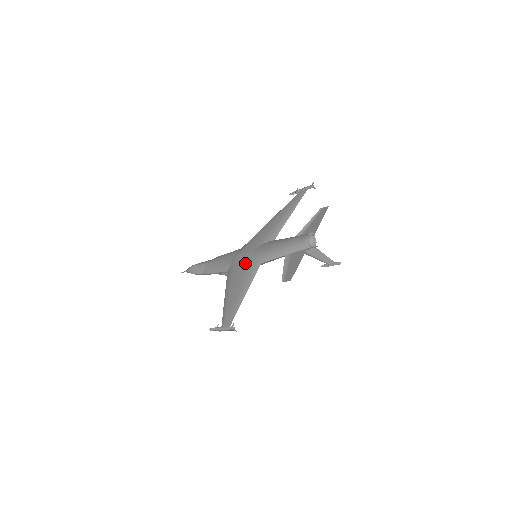
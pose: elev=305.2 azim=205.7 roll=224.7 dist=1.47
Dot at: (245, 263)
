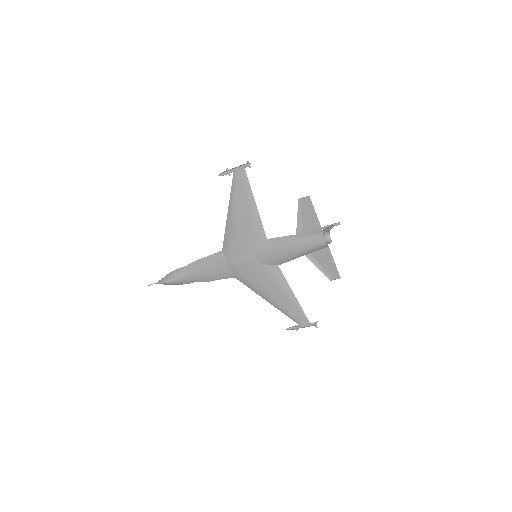
Dot at: (259, 271)
